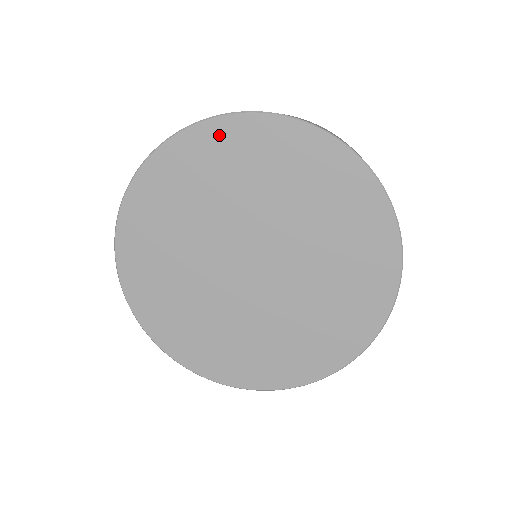
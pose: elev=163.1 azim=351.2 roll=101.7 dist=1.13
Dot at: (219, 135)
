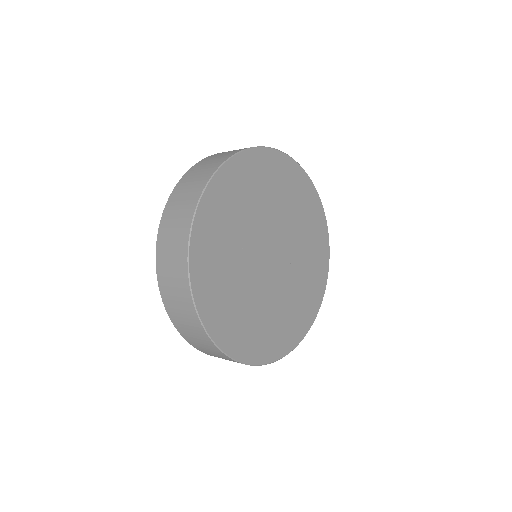
Dot at: (205, 223)
